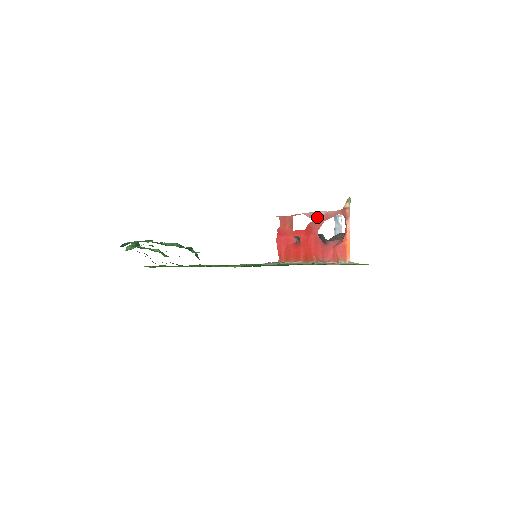
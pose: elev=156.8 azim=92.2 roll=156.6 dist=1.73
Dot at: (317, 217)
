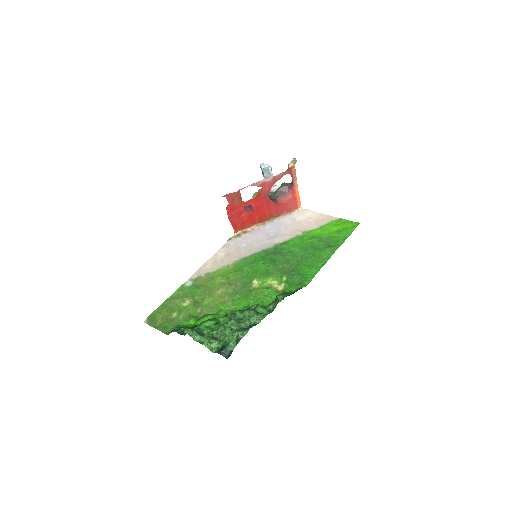
Dot at: (266, 184)
